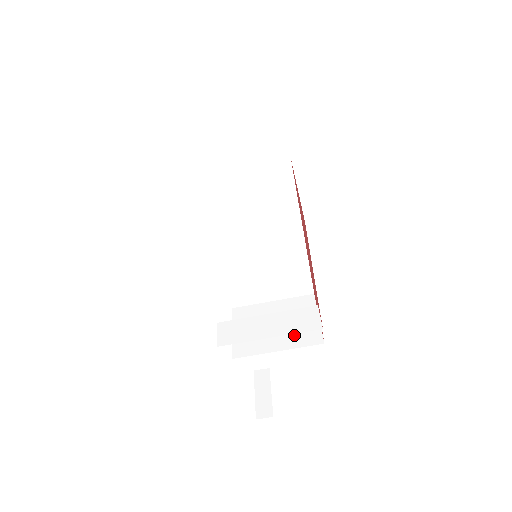
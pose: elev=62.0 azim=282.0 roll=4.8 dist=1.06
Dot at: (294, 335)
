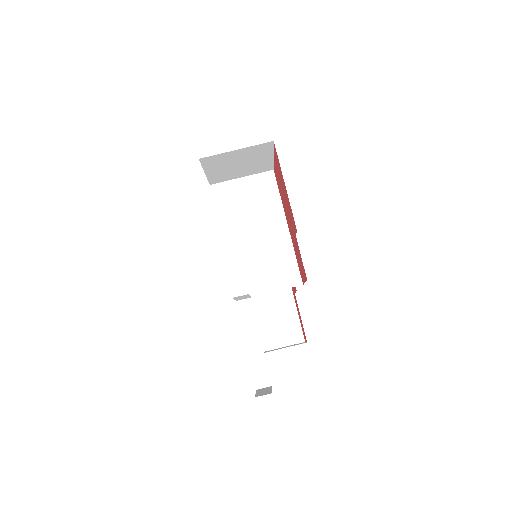
Dot at: occluded
